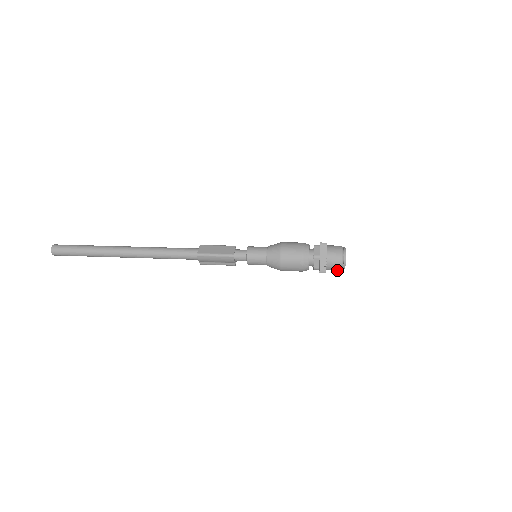
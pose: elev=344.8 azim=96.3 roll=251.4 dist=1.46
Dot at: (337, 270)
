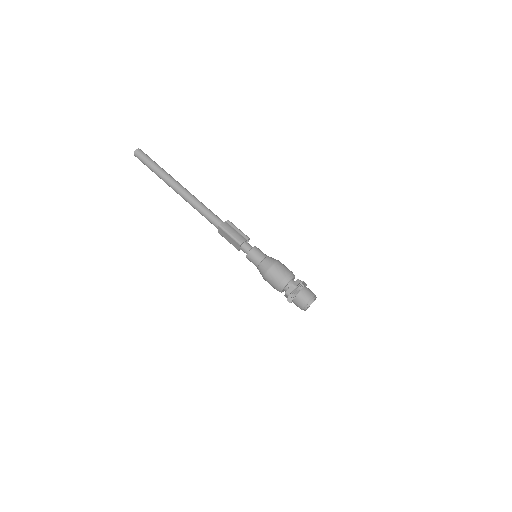
Dot at: occluded
